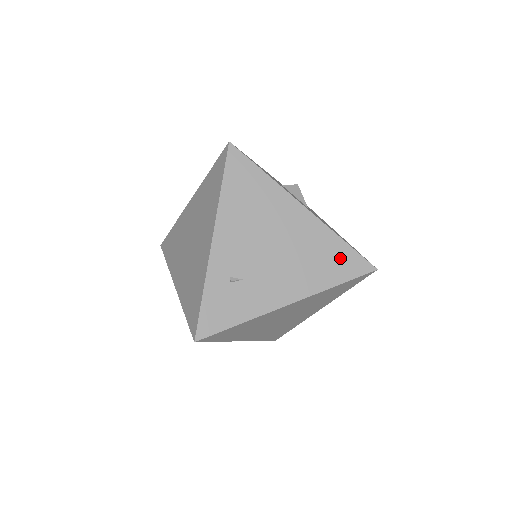
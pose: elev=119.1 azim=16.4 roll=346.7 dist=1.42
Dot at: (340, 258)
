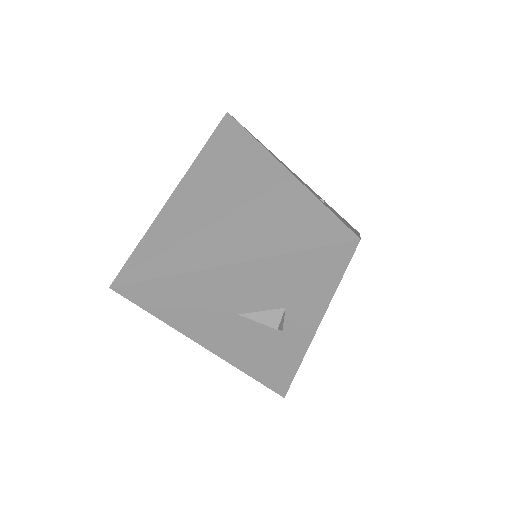
Dot at: occluded
